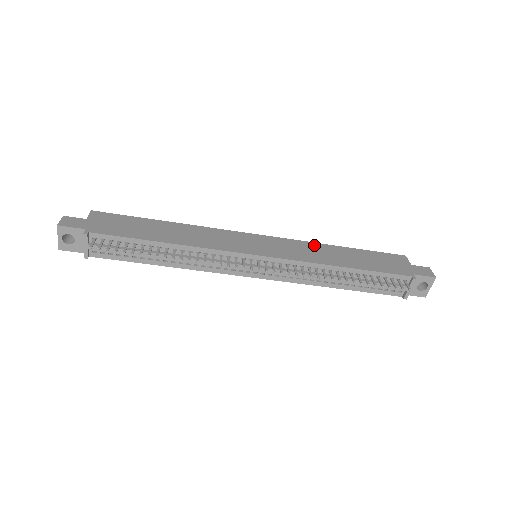
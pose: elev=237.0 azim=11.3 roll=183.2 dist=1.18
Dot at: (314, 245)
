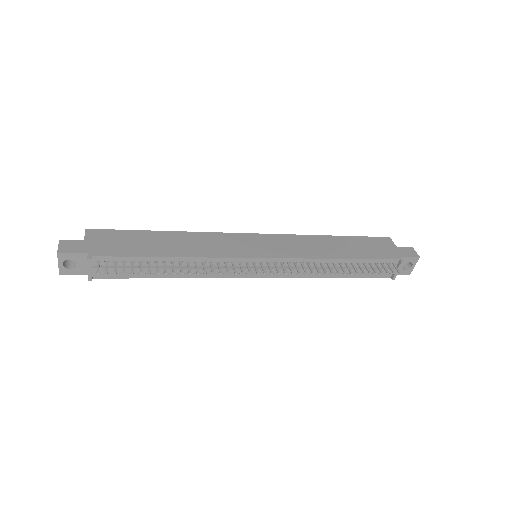
Dot at: (308, 238)
